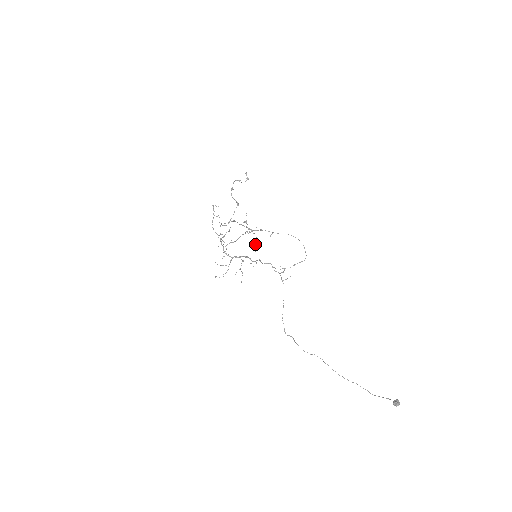
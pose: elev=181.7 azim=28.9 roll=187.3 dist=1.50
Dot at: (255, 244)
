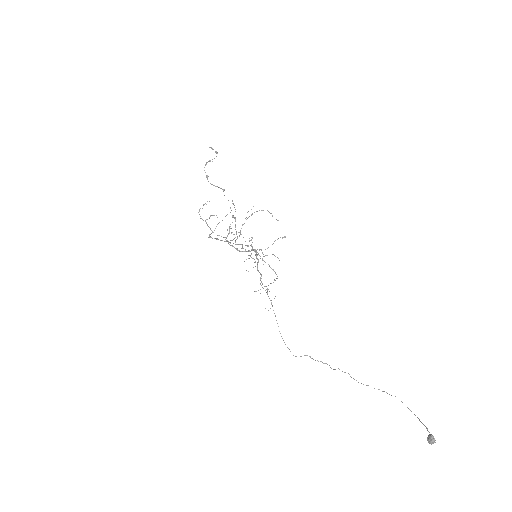
Dot at: occluded
